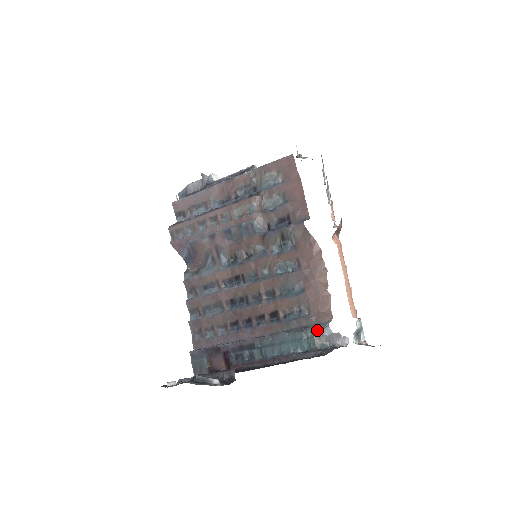
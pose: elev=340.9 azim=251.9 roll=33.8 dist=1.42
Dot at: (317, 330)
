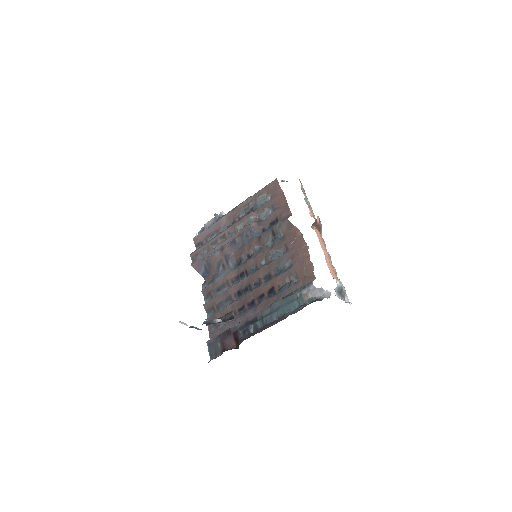
Dot at: (304, 289)
